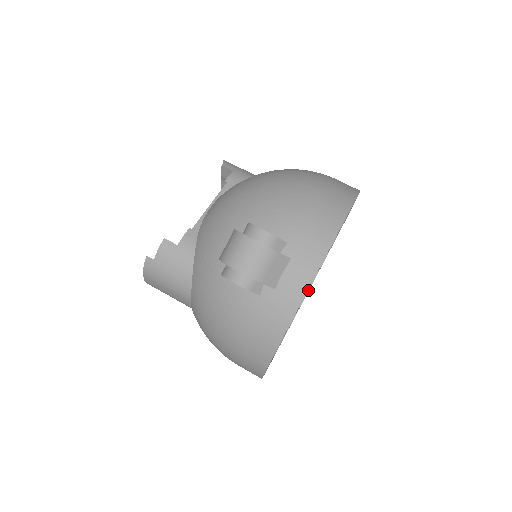
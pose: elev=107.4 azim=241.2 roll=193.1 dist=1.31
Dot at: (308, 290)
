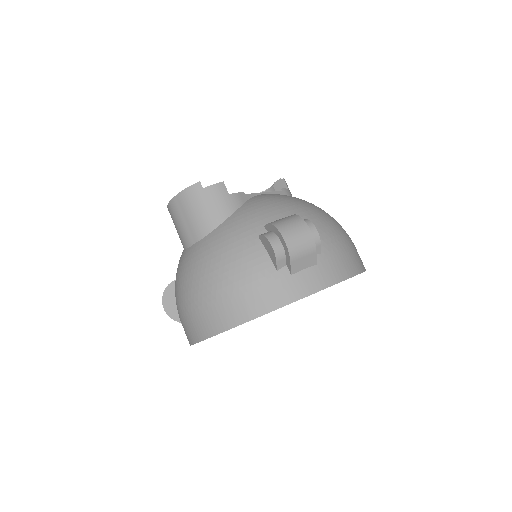
Dot at: occluded
